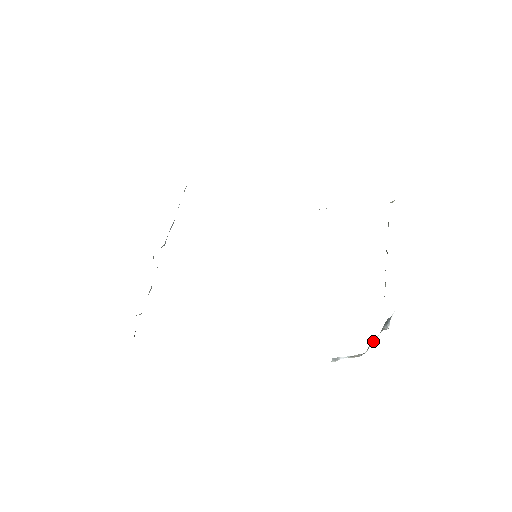
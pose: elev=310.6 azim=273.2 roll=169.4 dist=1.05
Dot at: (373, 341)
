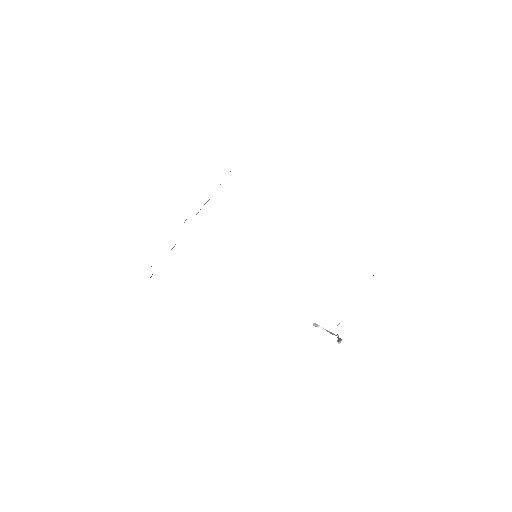
Dot at: occluded
